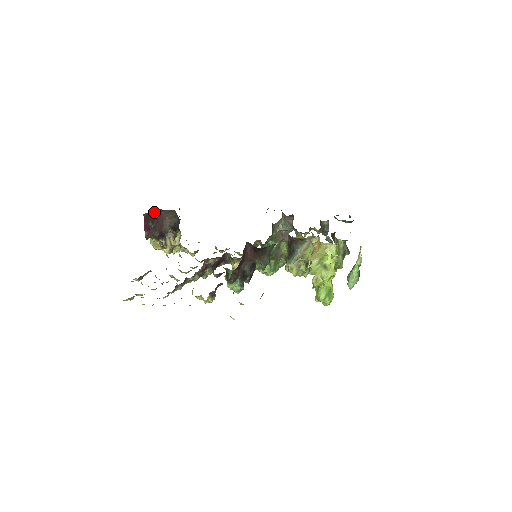
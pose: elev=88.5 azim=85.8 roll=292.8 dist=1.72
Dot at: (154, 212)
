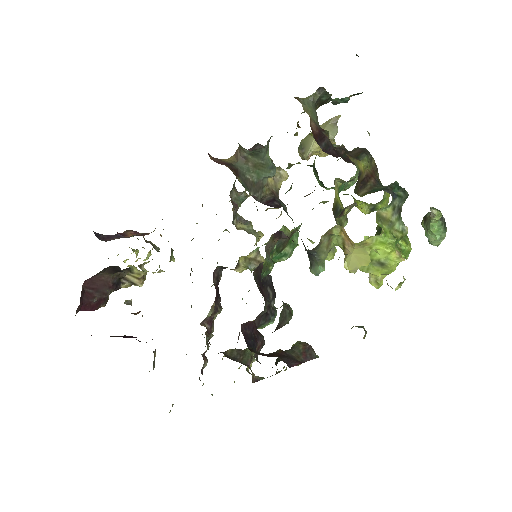
Dot at: (81, 293)
